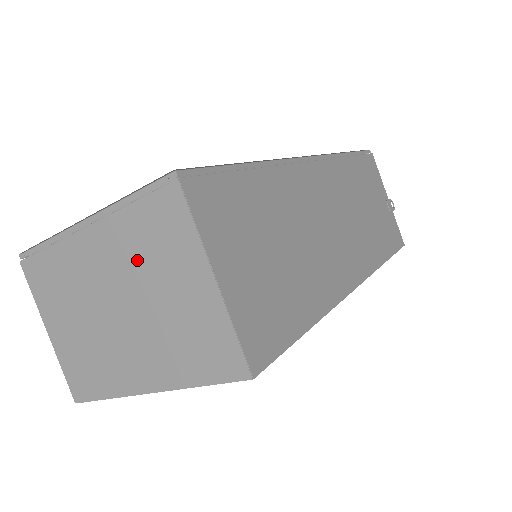
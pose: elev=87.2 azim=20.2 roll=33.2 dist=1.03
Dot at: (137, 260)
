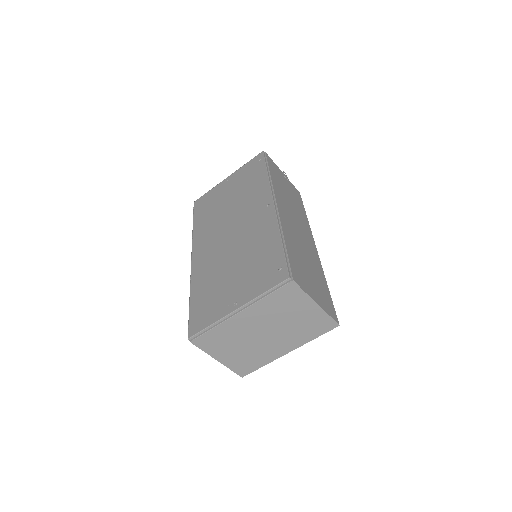
Dot at: (274, 313)
